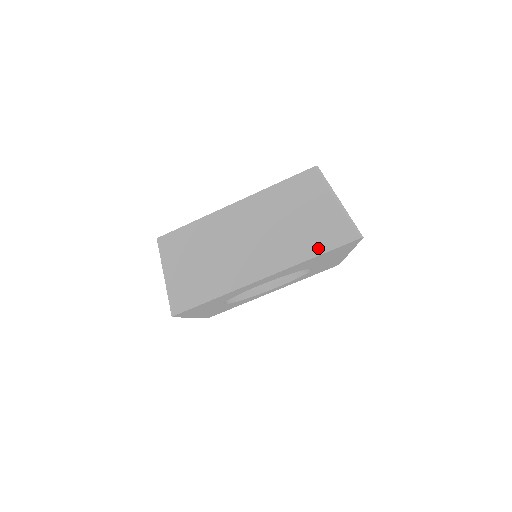
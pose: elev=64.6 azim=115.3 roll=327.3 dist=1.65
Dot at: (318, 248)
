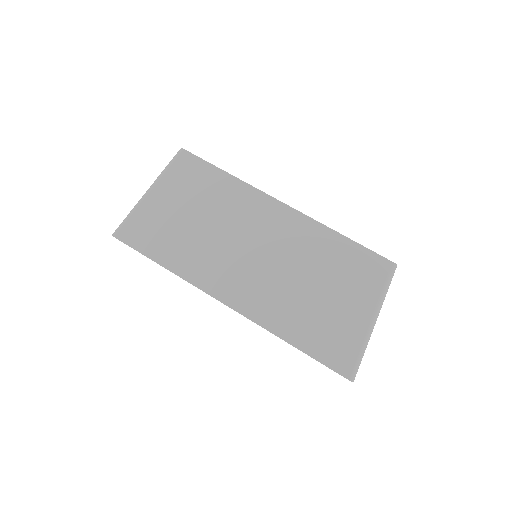
Dot at: (303, 340)
